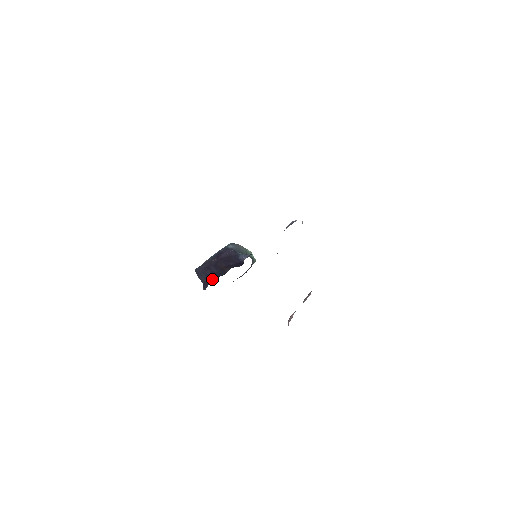
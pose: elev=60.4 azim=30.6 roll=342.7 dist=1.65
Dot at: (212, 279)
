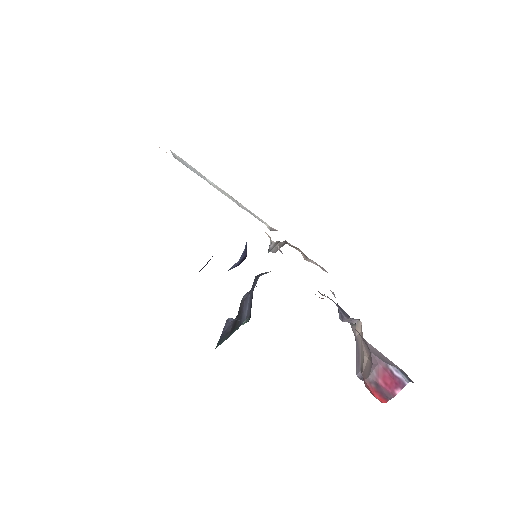
Dot at: occluded
